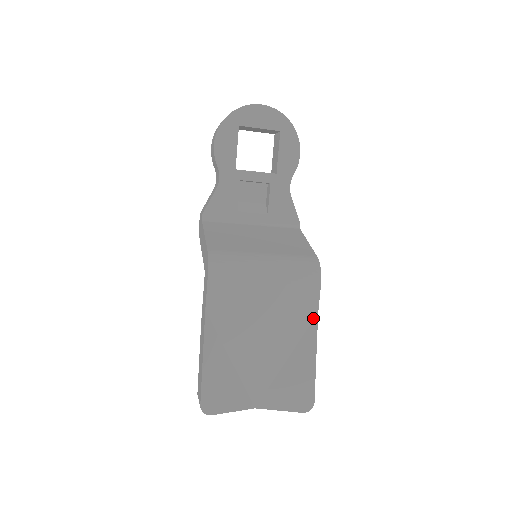
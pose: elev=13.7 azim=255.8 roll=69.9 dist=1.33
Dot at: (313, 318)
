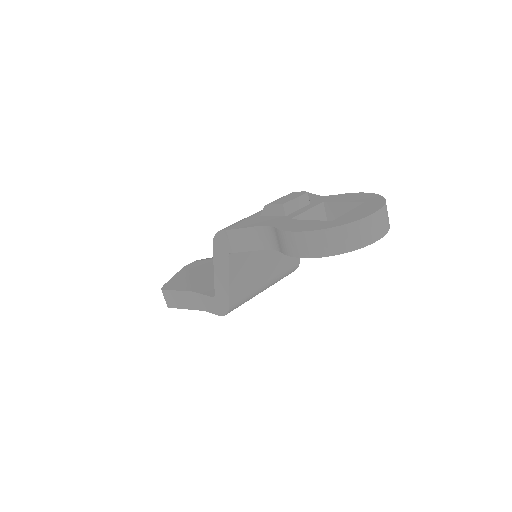
Dot at: occluded
